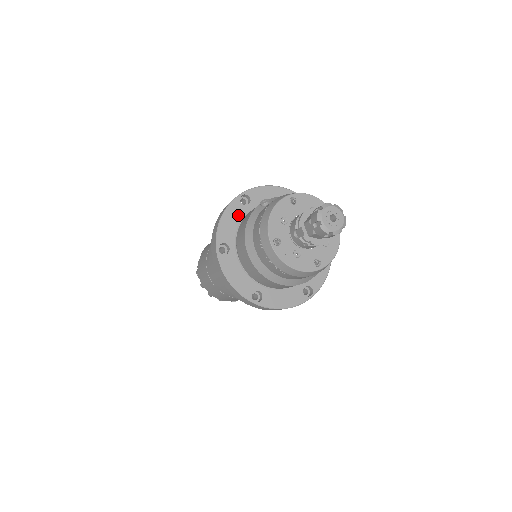
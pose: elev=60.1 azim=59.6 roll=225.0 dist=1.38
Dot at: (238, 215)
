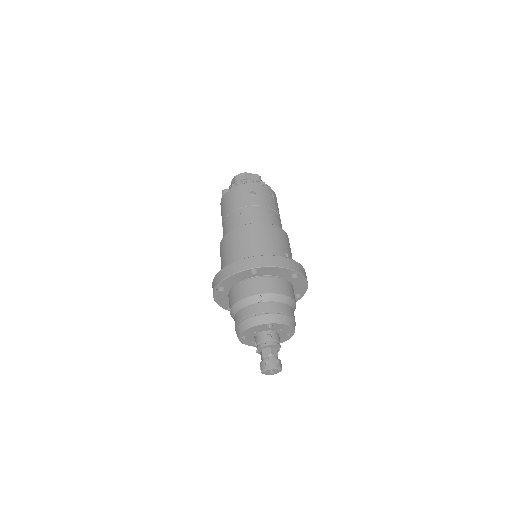
Dot at: (243, 277)
